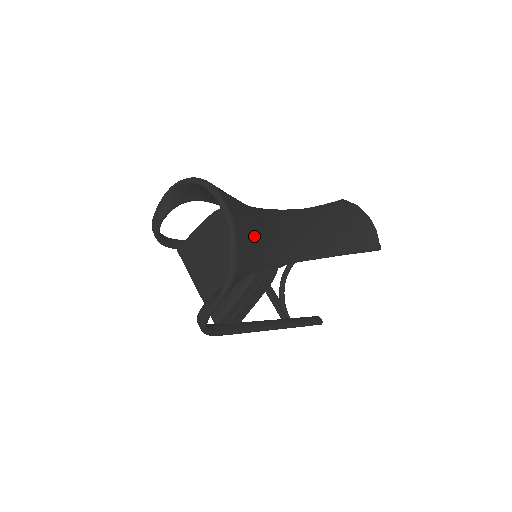
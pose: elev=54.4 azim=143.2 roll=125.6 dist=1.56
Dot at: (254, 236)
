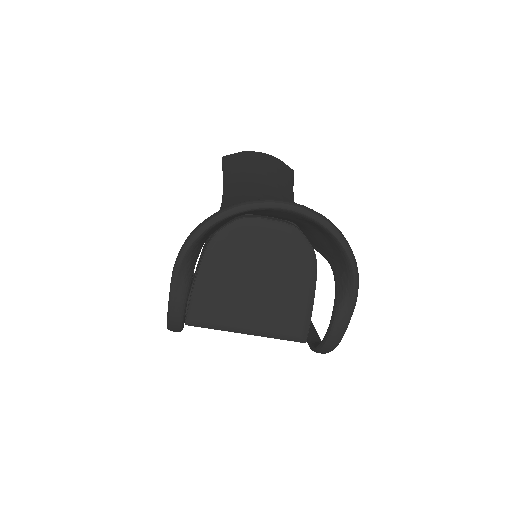
Dot at: occluded
